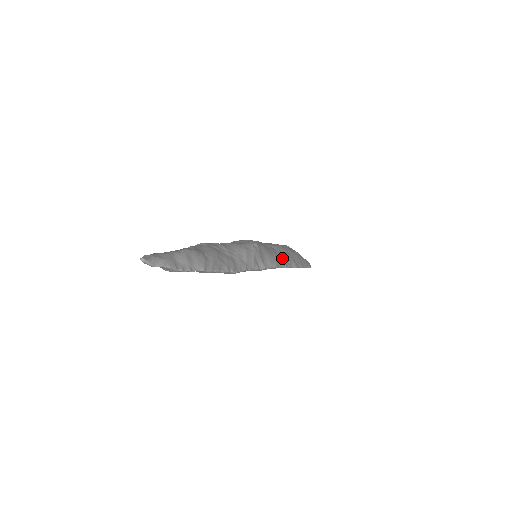
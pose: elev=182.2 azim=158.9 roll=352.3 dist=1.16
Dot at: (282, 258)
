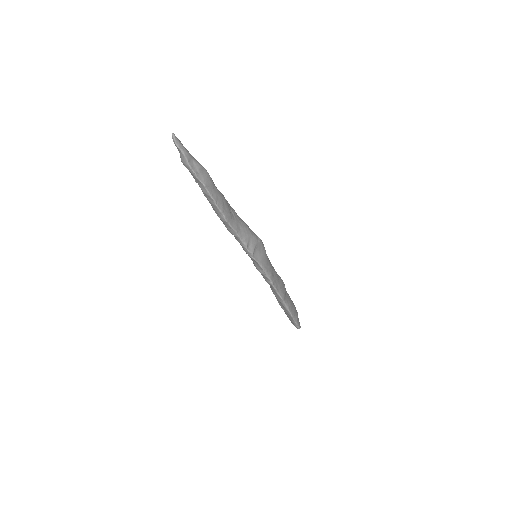
Dot at: (275, 278)
